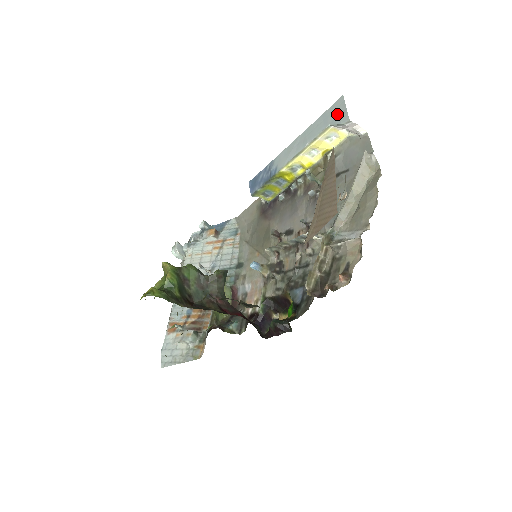
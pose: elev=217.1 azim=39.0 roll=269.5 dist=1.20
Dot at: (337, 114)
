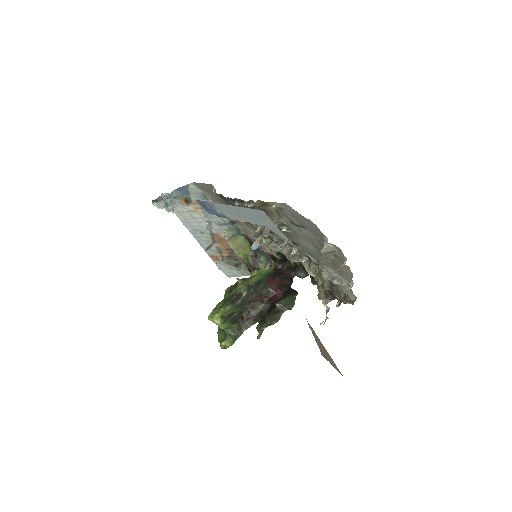
Dot at: (269, 226)
